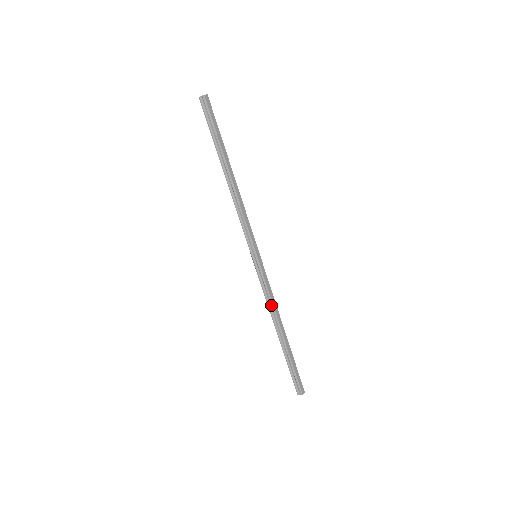
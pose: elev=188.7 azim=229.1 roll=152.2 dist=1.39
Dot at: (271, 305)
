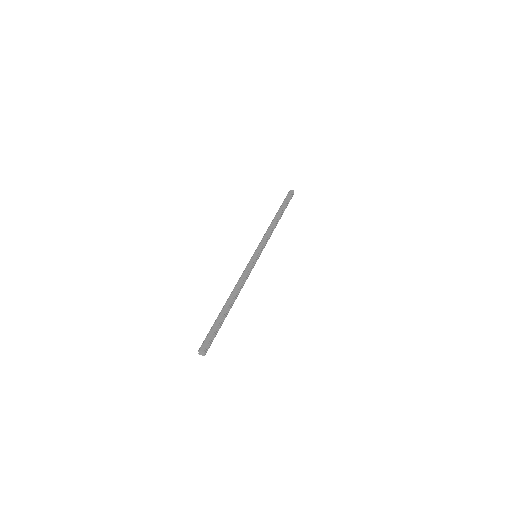
Dot at: (238, 281)
